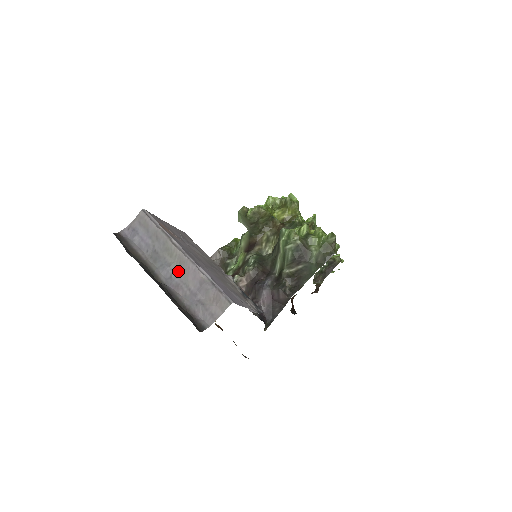
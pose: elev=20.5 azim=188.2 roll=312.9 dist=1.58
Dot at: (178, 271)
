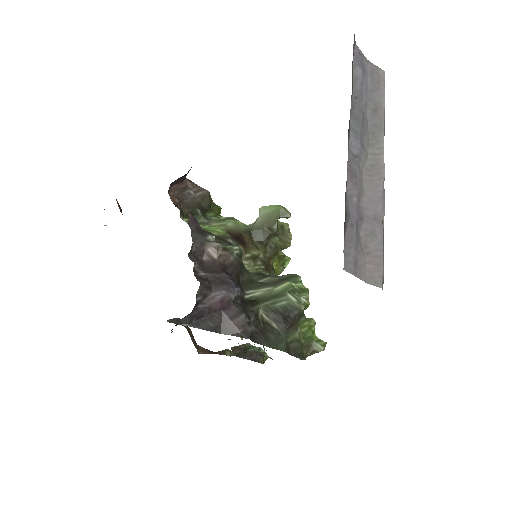
Dot at: (363, 166)
